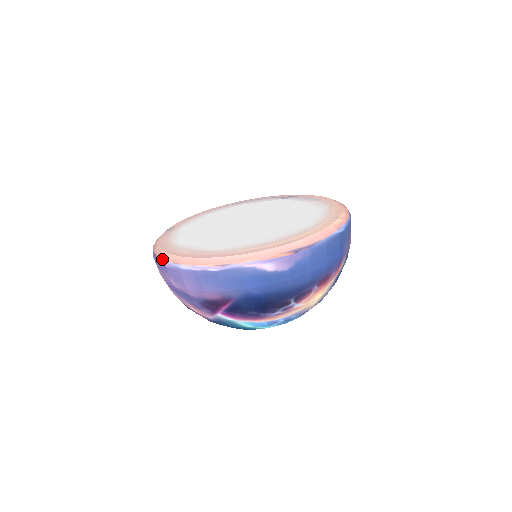
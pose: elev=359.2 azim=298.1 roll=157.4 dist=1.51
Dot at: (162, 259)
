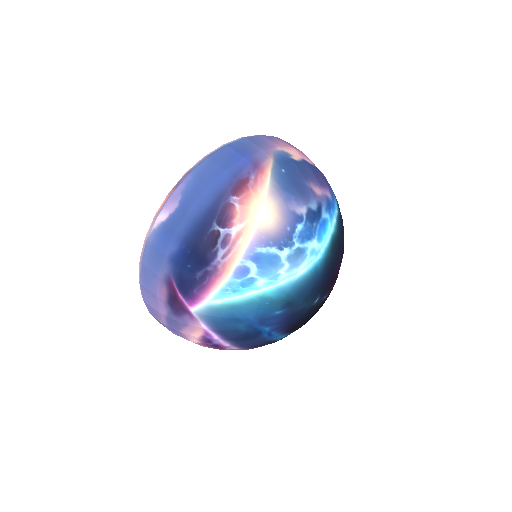
Dot at: occluded
